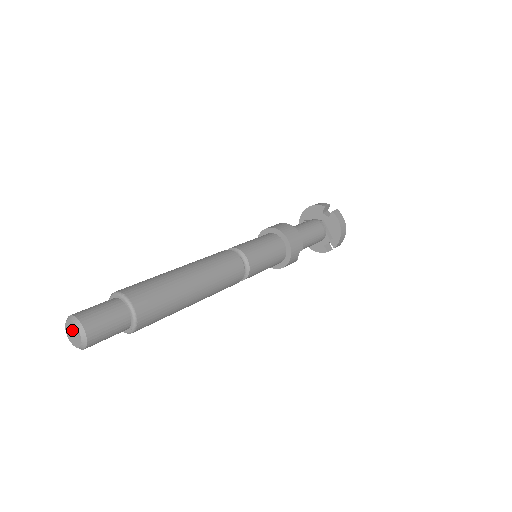
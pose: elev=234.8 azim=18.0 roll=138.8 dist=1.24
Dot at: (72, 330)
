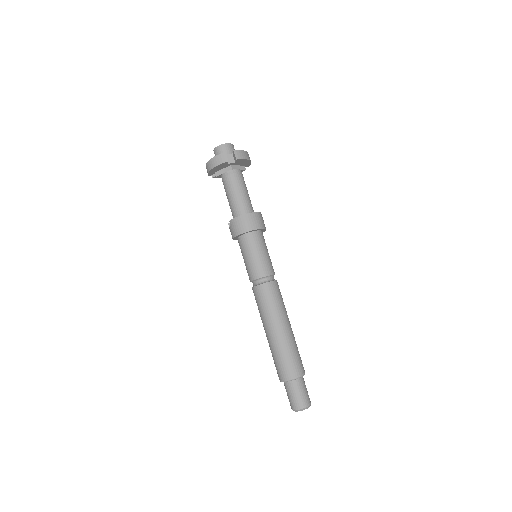
Dot at: (302, 410)
